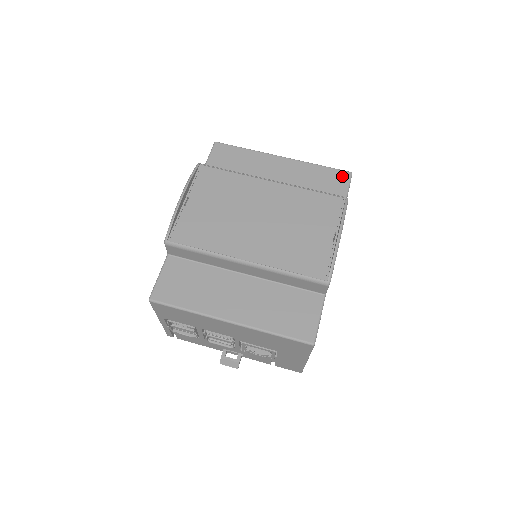
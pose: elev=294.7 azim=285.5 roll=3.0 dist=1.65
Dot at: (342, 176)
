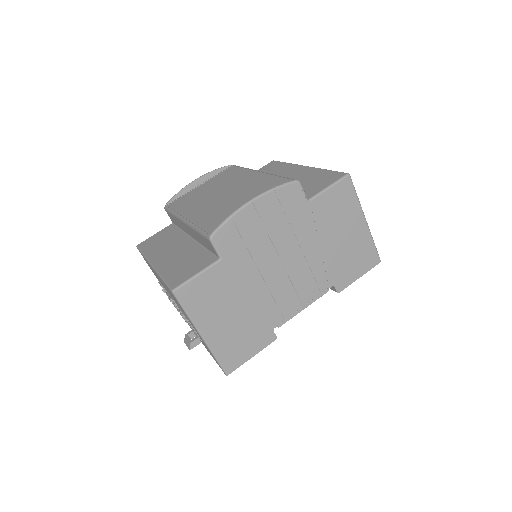
Dot at: (336, 176)
